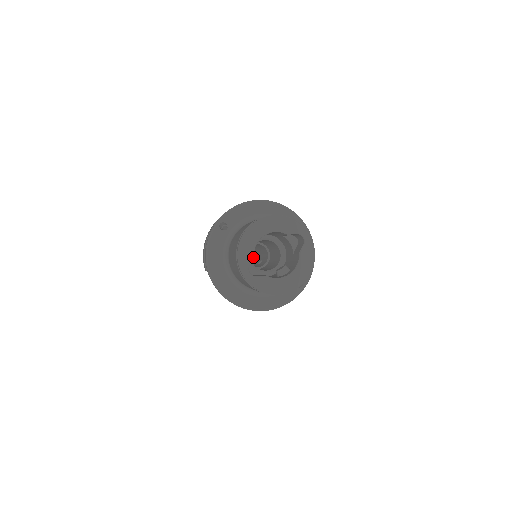
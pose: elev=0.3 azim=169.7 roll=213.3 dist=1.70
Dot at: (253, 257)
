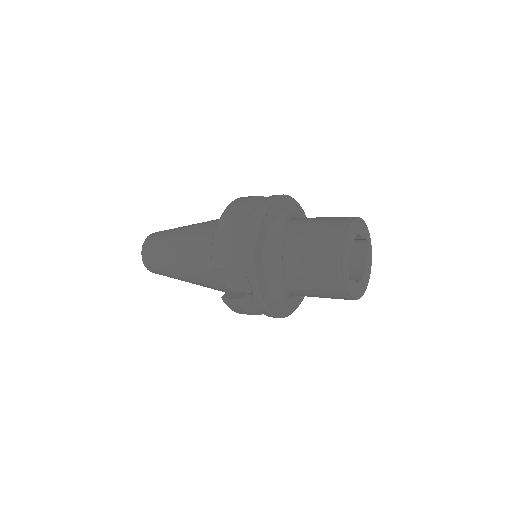
Dot at: occluded
